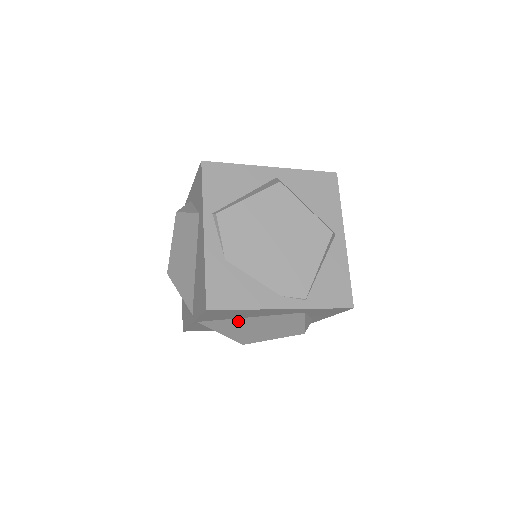
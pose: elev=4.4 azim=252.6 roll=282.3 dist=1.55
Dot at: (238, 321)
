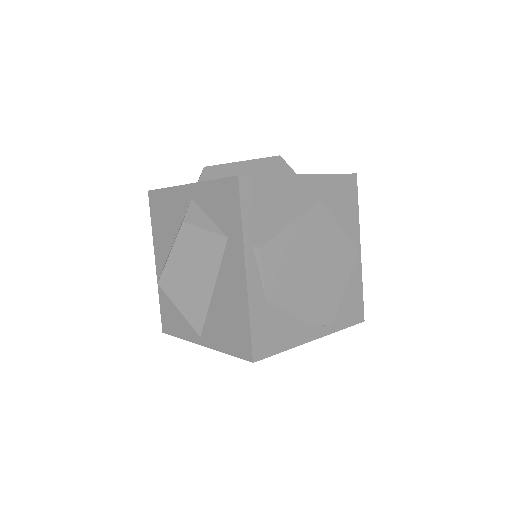
Dot at: occluded
